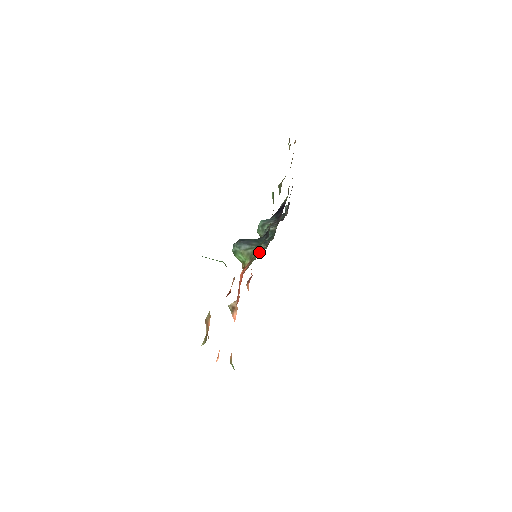
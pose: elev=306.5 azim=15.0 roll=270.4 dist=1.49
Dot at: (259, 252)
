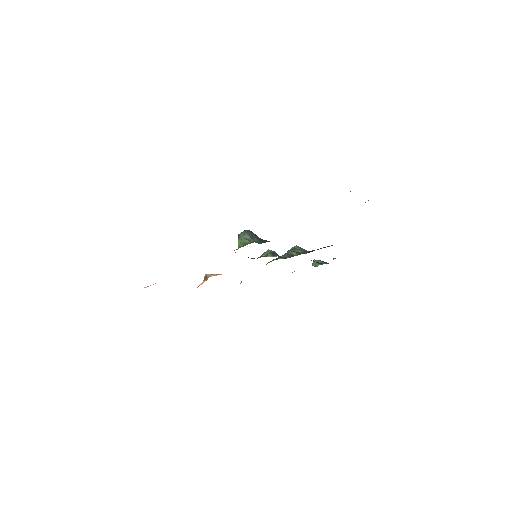
Dot at: occluded
